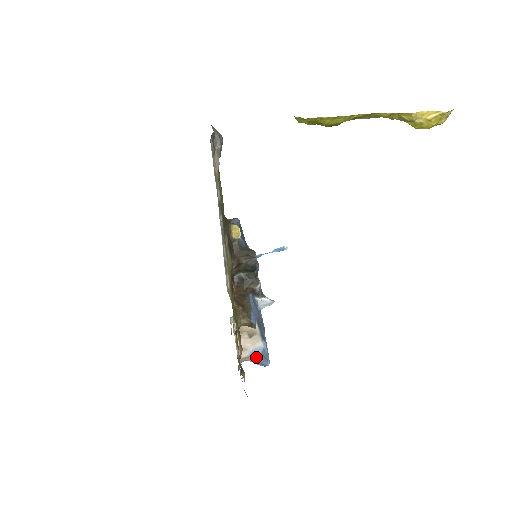
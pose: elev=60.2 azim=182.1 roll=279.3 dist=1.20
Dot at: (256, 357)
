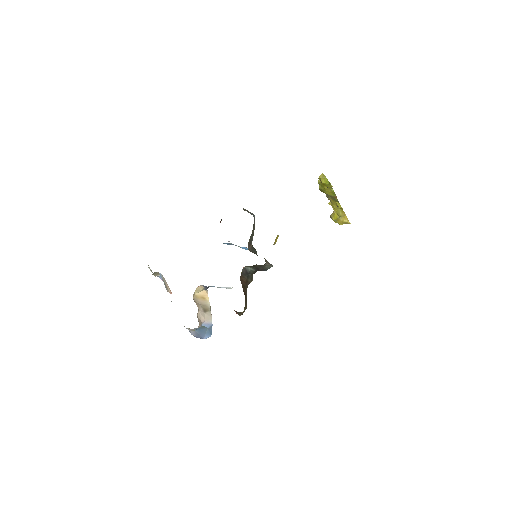
Dot at: (200, 329)
